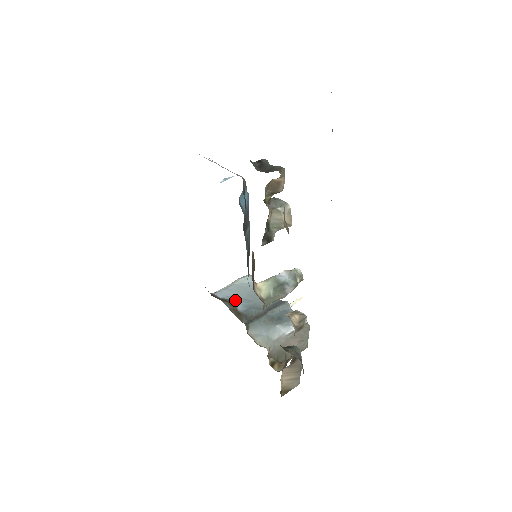
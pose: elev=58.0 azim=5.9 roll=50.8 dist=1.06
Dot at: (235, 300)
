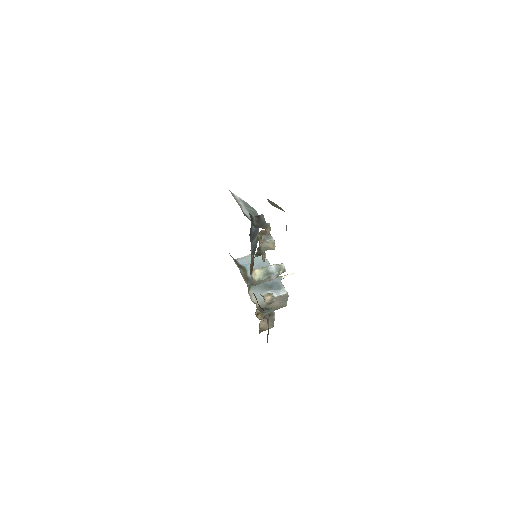
Dot at: (248, 268)
